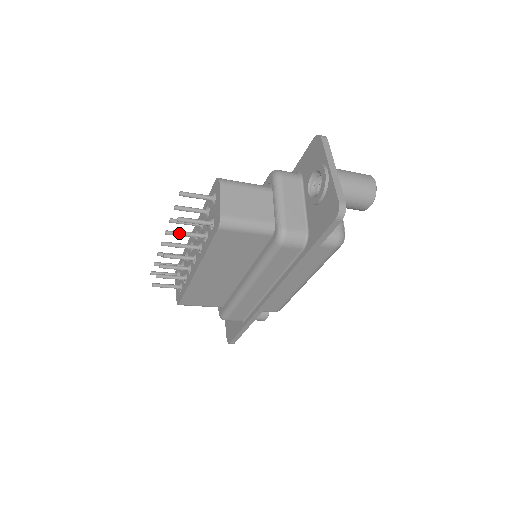
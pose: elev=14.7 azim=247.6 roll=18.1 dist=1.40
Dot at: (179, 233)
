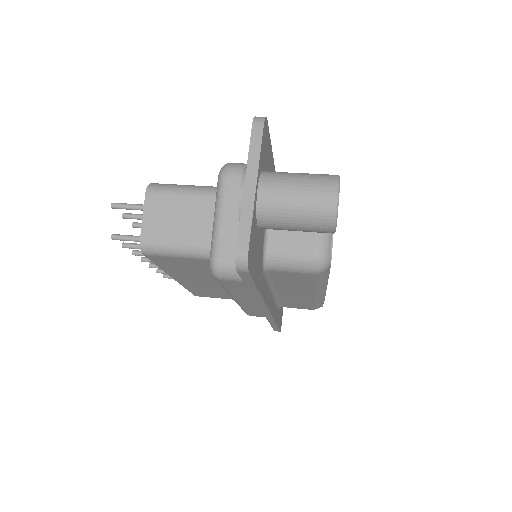
Dot at: (129, 246)
